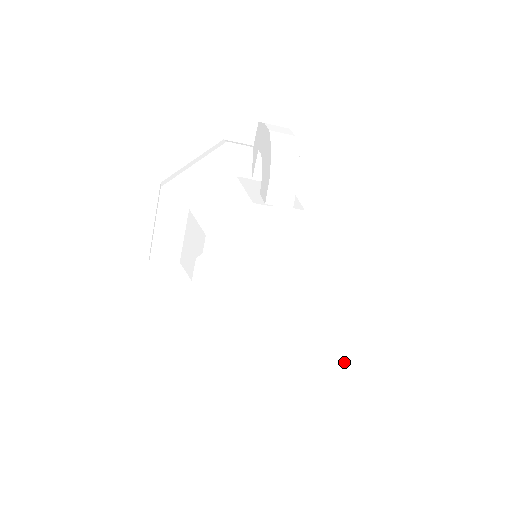
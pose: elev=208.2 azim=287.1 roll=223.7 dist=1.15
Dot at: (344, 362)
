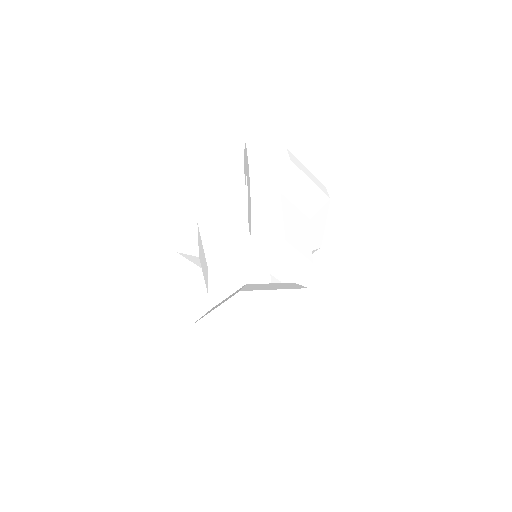
Dot at: (316, 359)
